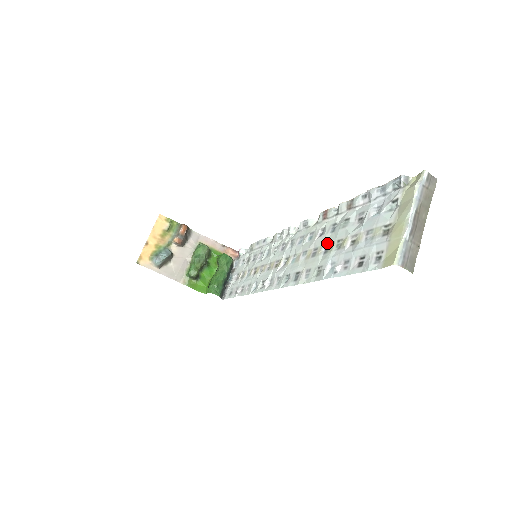
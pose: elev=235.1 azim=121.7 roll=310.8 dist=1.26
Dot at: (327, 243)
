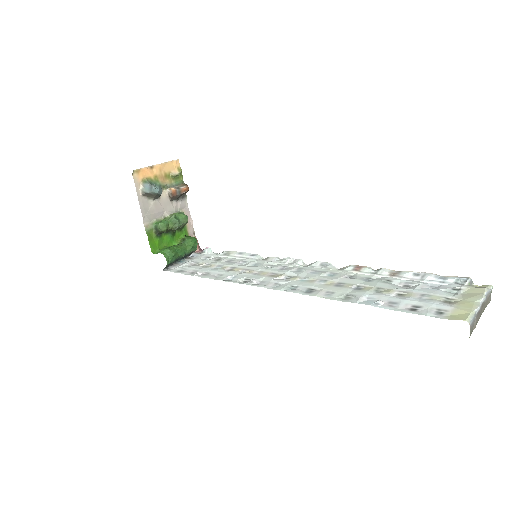
Dot at: (360, 285)
